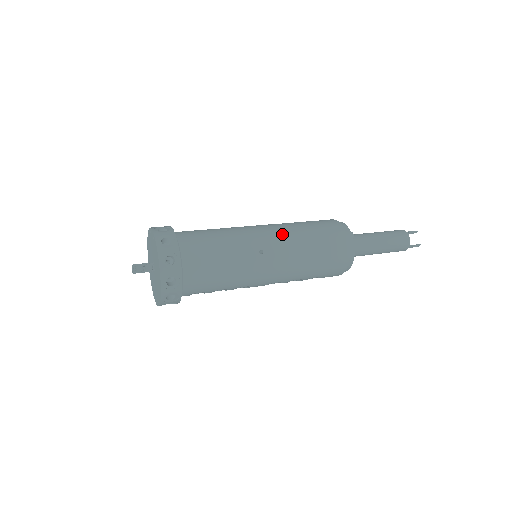
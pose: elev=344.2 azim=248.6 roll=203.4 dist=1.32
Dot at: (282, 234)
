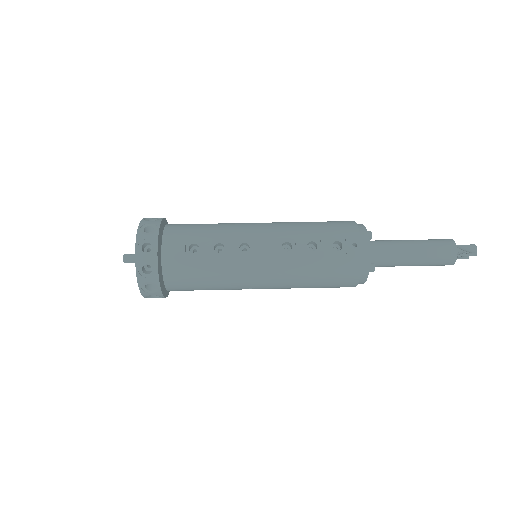
Dot at: (280, 280)
